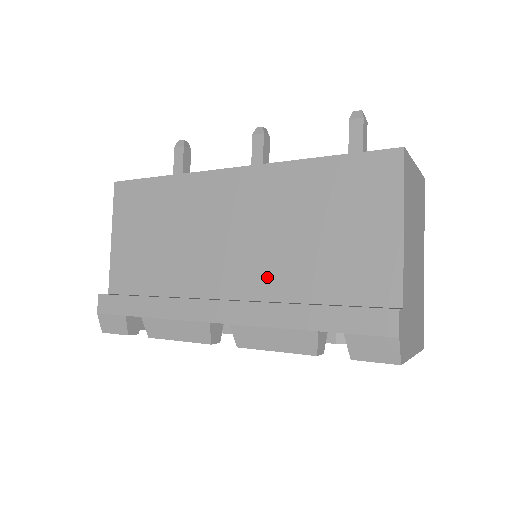
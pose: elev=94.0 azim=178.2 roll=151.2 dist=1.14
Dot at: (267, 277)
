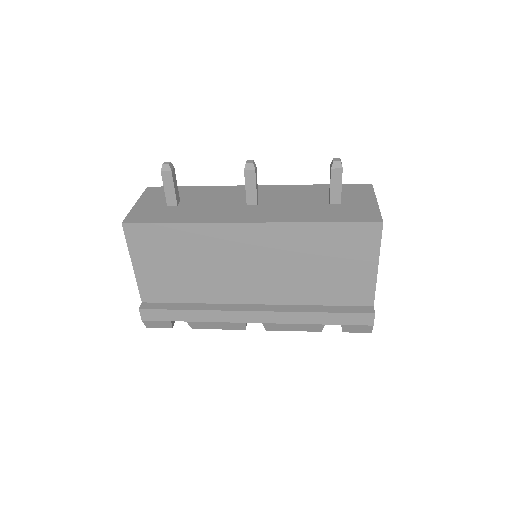
Dot at: (283, 292)
